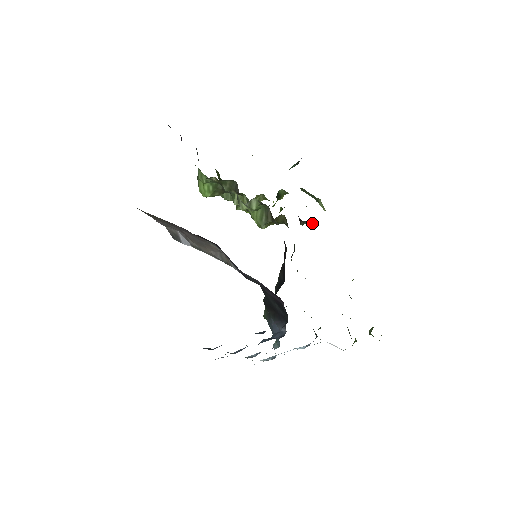
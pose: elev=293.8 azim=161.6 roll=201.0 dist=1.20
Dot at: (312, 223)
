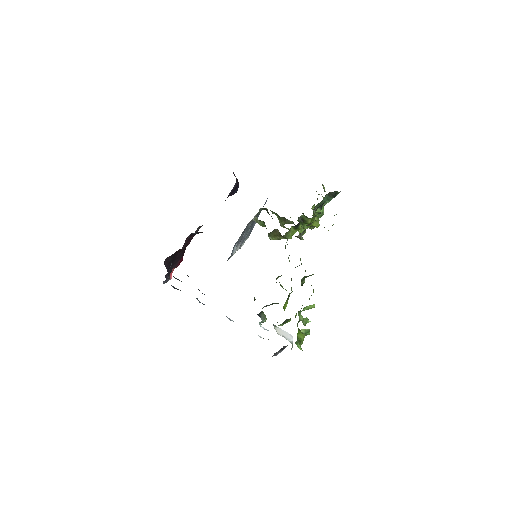
Dot at: (295, 236)
